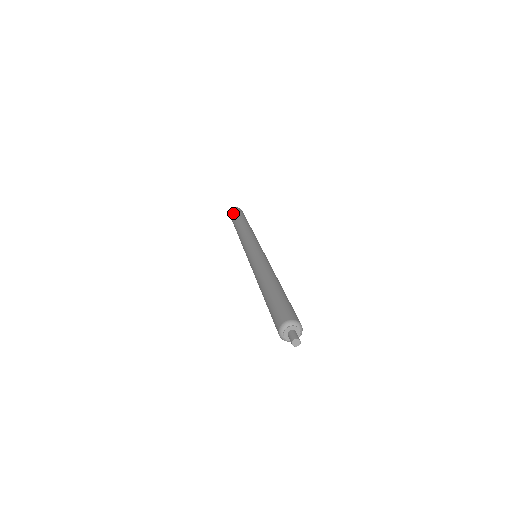
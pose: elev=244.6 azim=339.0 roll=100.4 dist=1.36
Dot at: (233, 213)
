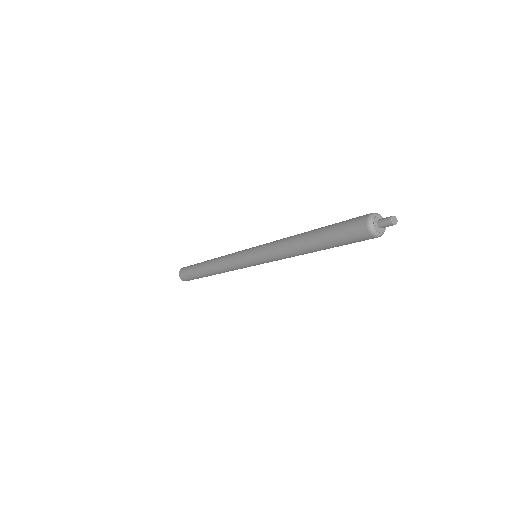
Dot at: (185, 270)
